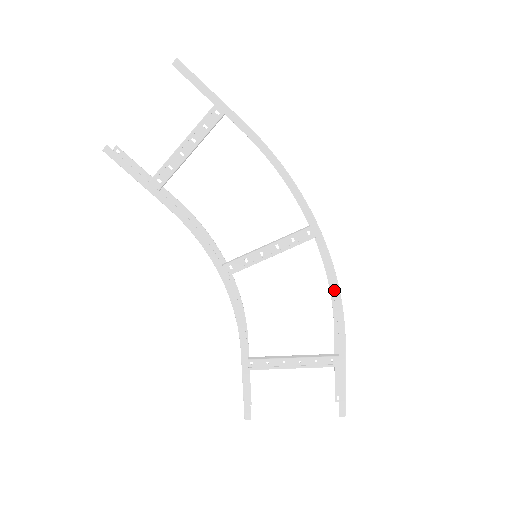
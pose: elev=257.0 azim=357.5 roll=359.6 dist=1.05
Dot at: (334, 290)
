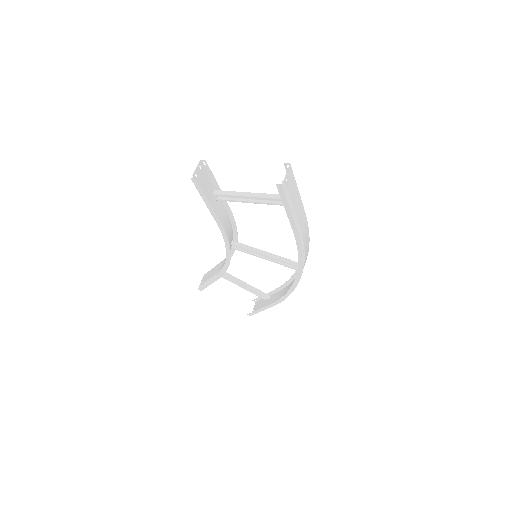
Dot at: (285, 295)
